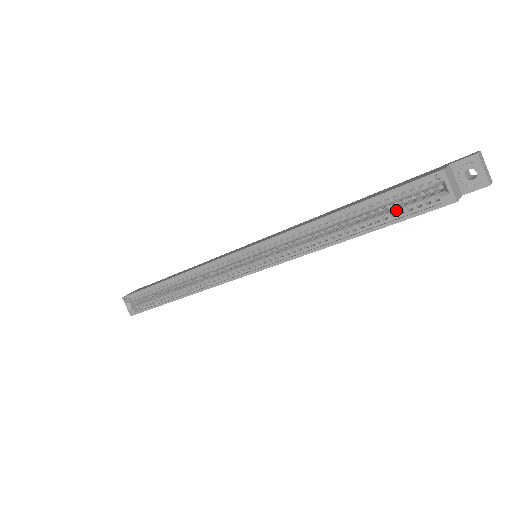
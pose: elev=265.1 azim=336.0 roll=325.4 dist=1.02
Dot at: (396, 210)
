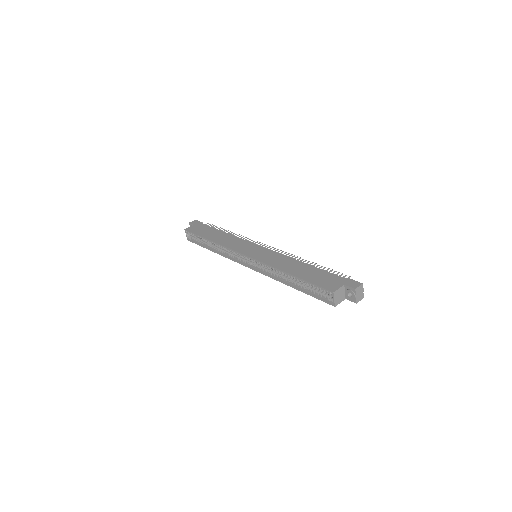
Dot at: (314, 291)
